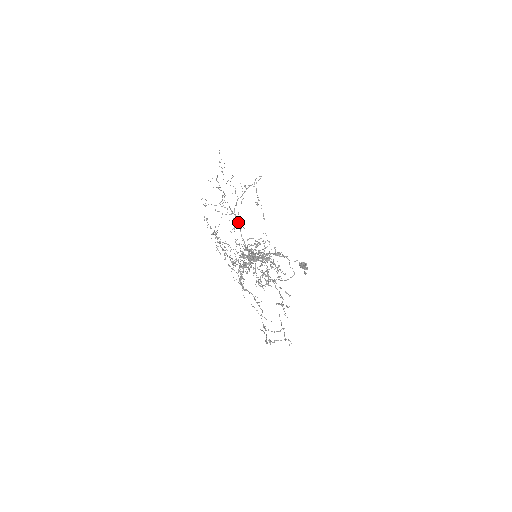
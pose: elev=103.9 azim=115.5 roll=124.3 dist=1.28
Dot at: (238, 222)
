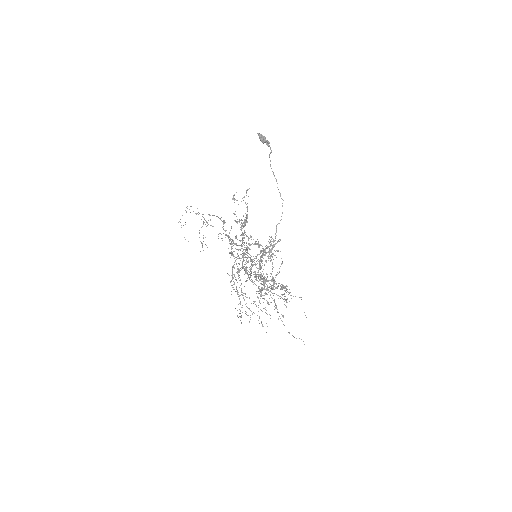
Dot at: (251, 275)
